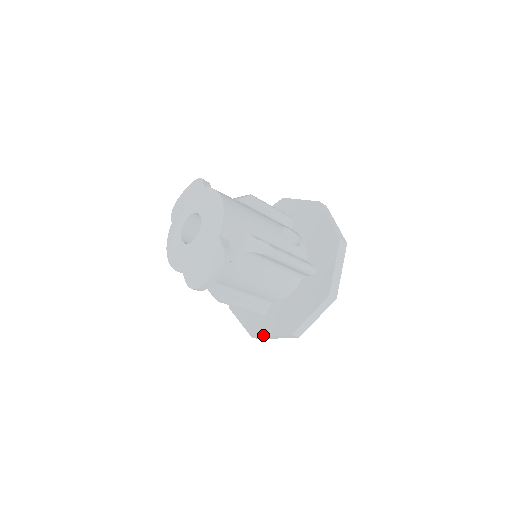
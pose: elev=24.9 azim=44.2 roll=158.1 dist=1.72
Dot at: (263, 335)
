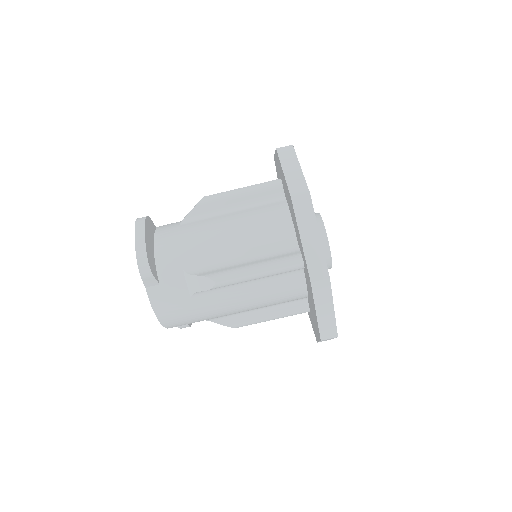
Dot at: (304, 256)
